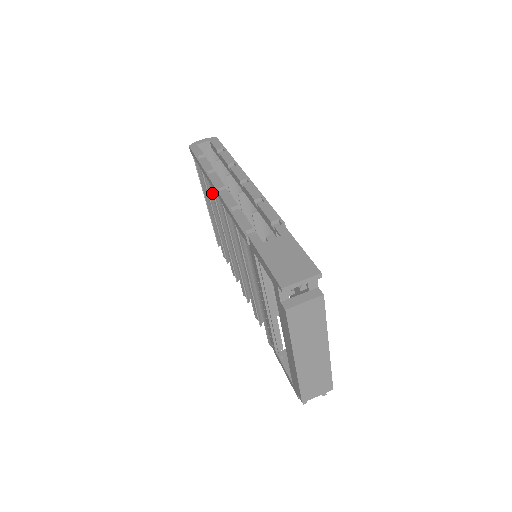
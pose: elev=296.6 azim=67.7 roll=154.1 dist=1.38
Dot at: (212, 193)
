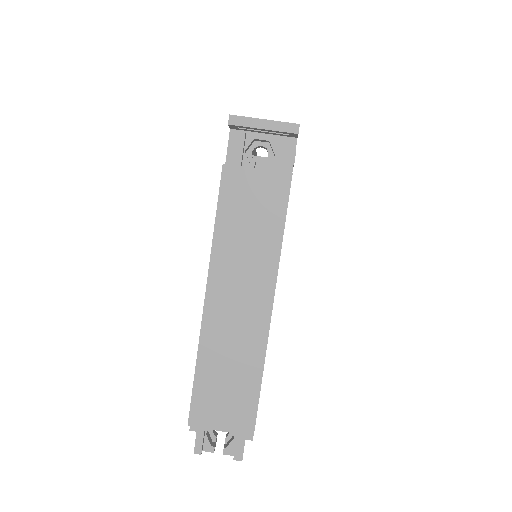
Dot at: occluded
